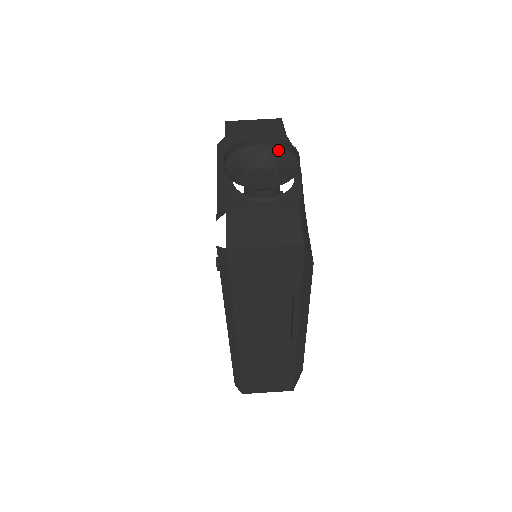
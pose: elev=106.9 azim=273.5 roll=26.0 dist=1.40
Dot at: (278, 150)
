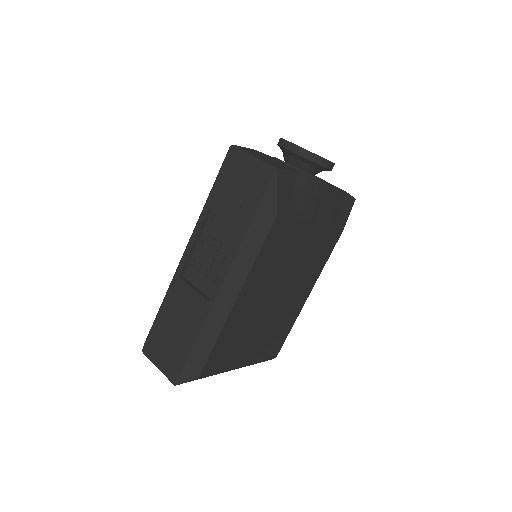
Dot at: occluded
